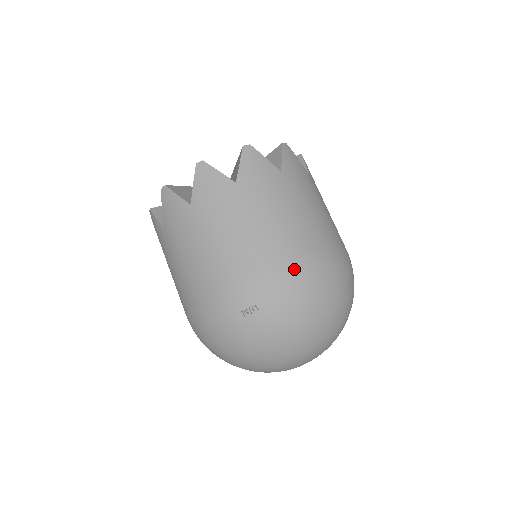
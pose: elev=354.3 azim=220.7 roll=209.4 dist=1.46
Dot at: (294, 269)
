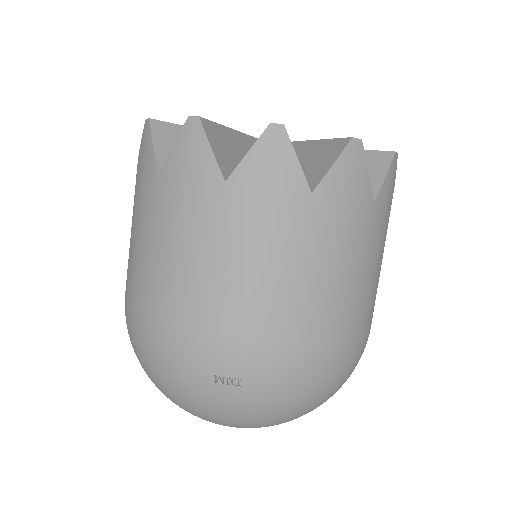
Dot at: (315, 358)
